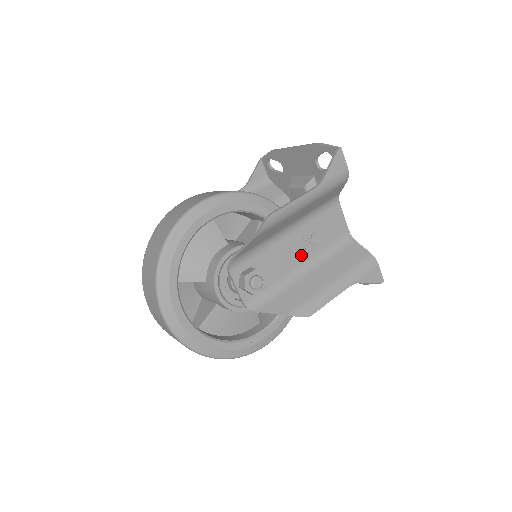
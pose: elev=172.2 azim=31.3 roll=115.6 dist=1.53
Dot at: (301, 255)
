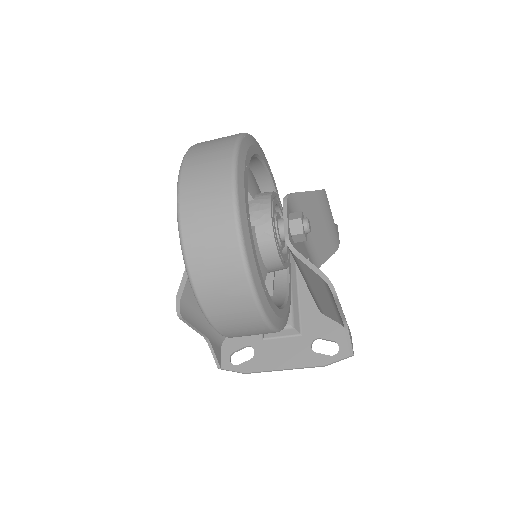
Dot at: occluded
